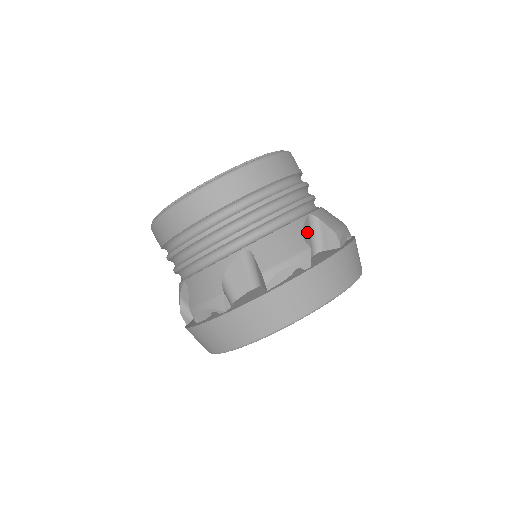
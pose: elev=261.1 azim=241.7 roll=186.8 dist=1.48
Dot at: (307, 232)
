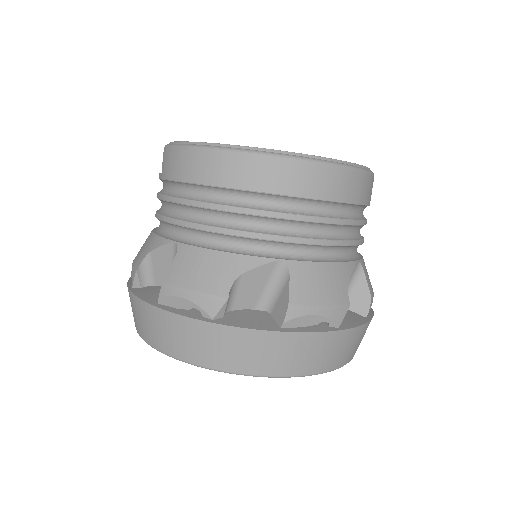
Dot at: occluded
